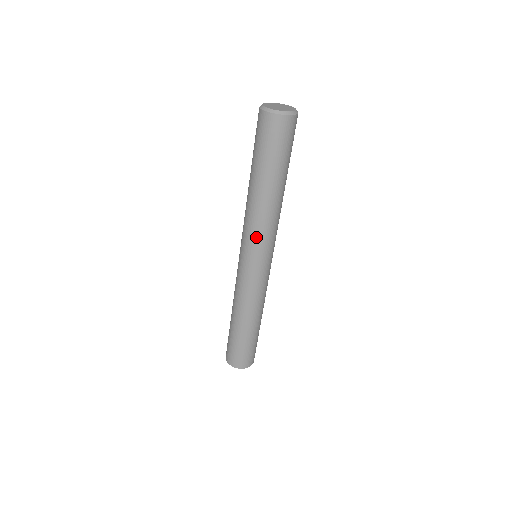
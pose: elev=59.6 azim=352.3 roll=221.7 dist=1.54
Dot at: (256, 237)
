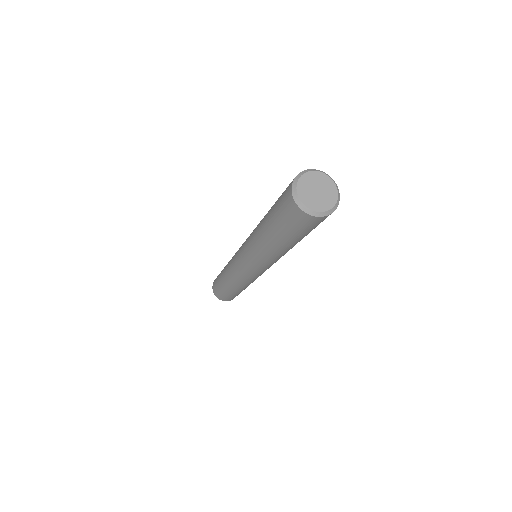
Dot at: (269, 264)
